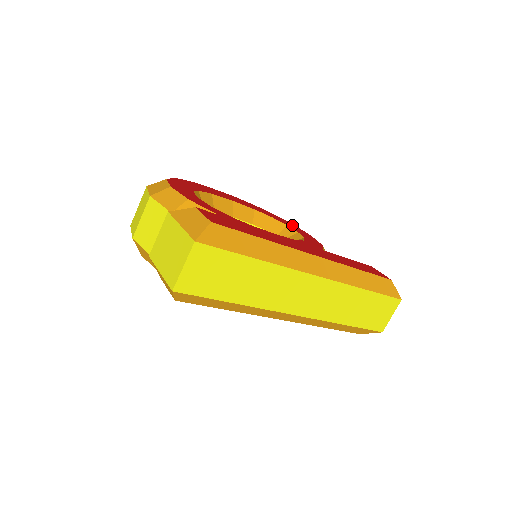
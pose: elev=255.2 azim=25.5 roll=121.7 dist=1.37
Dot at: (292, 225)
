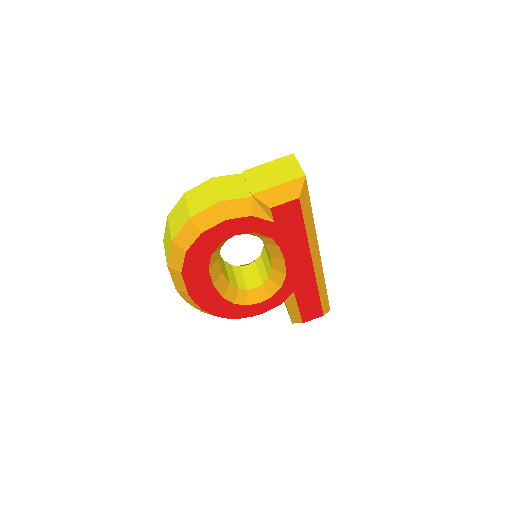
Dot at: occluded
